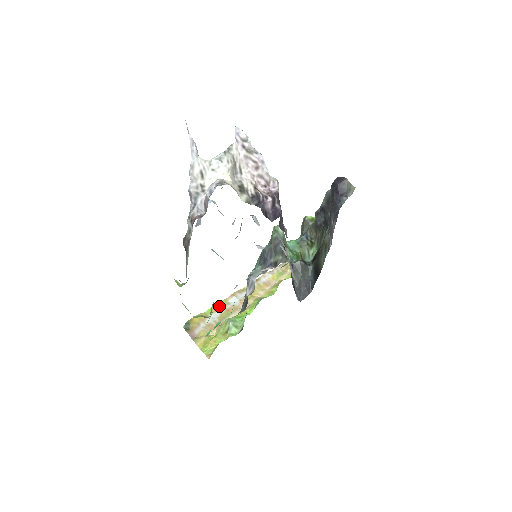
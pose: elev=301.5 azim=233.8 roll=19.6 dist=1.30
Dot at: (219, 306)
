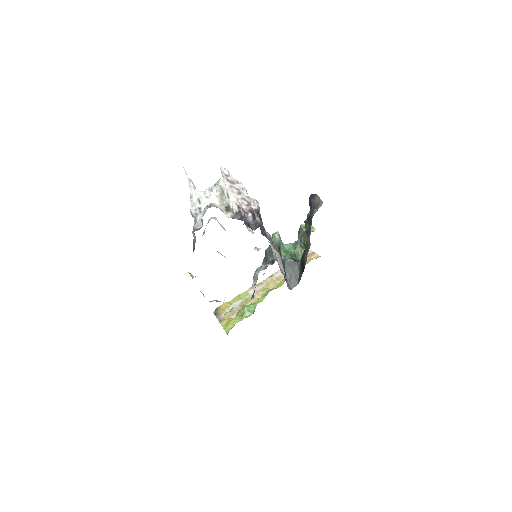
Dot at: (241, 296)
